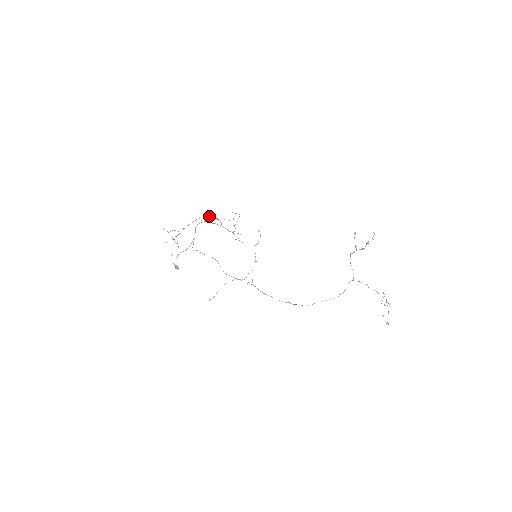
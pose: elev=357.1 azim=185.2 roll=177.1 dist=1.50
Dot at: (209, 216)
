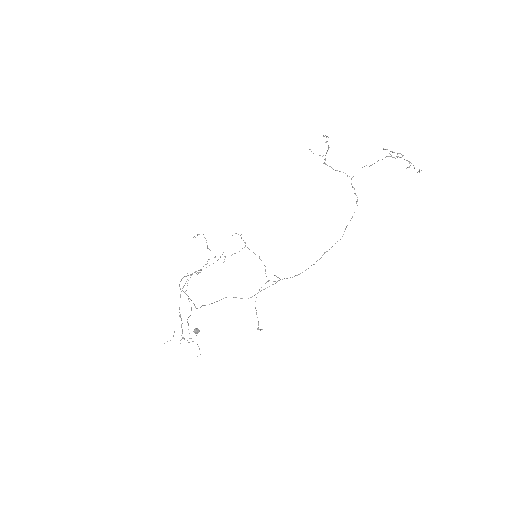
Dot at: (187, 279)
